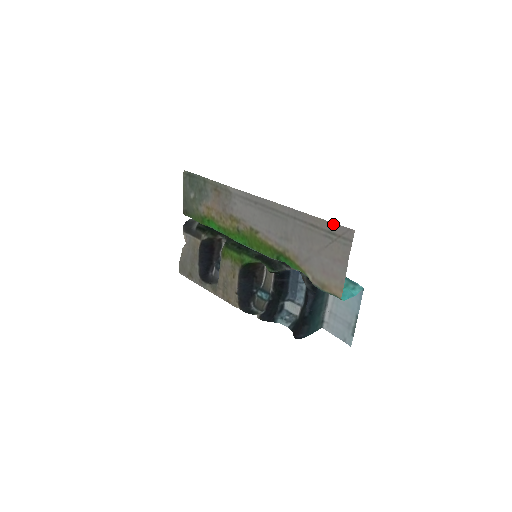
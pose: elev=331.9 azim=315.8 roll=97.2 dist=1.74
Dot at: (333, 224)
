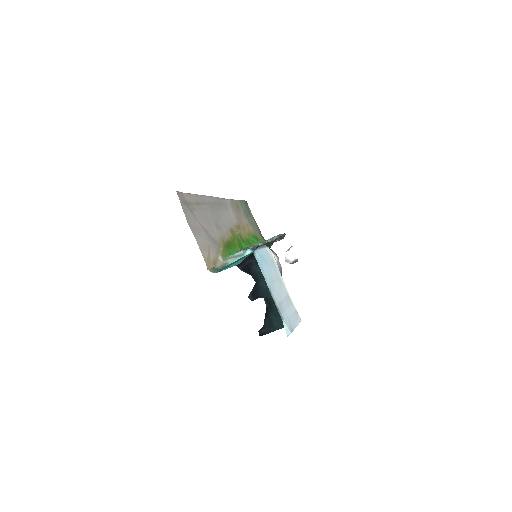
Dot at: (185, 194)
